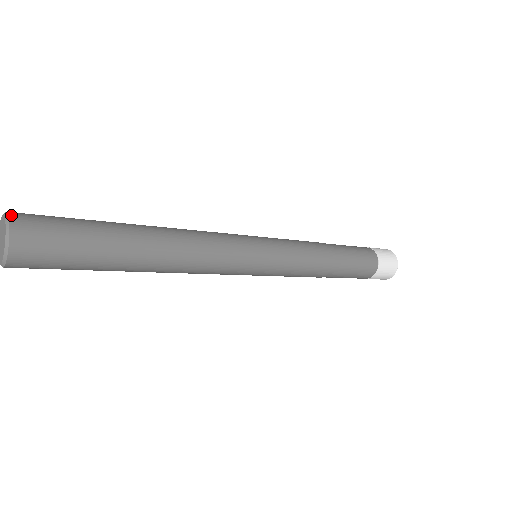
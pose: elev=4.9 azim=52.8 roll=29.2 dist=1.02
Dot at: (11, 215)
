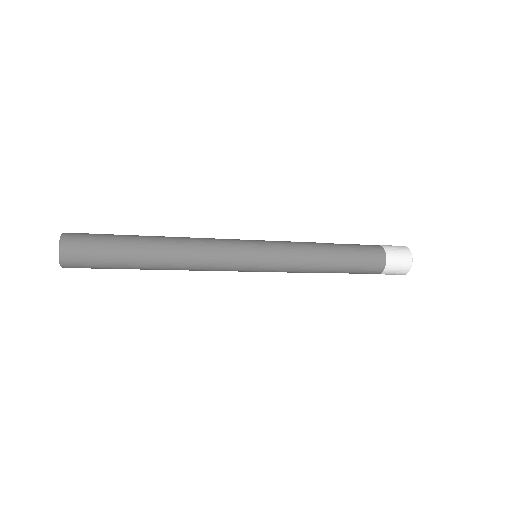
Dot at: occluded
